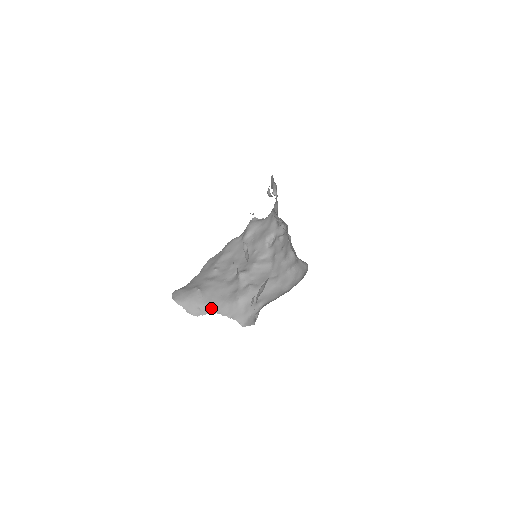
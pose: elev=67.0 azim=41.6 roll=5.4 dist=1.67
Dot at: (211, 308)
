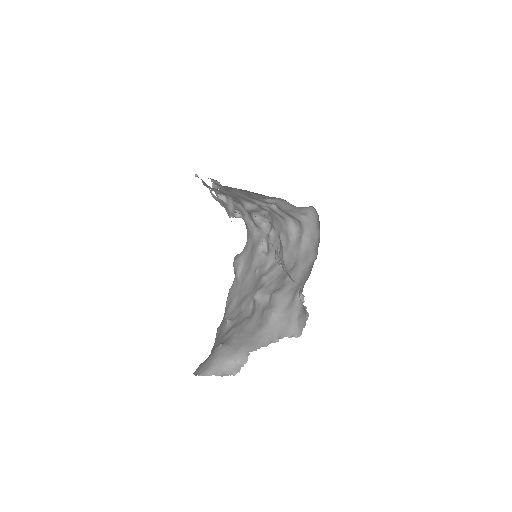
Dot at: (248, 349)
